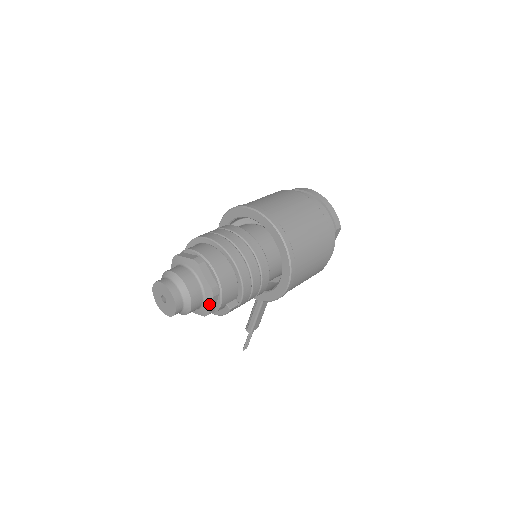
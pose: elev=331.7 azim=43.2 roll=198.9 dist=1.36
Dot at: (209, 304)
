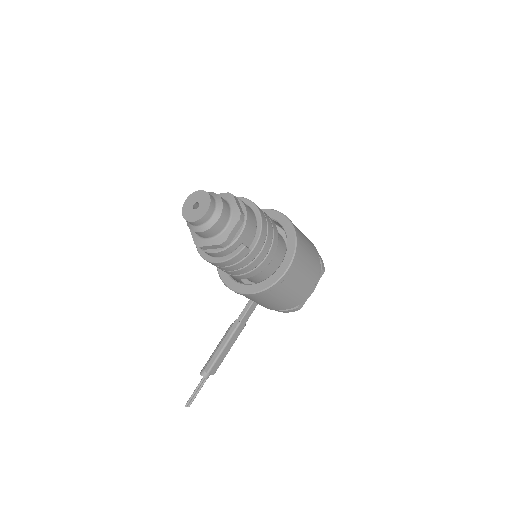
Dot at: (232, 227)
